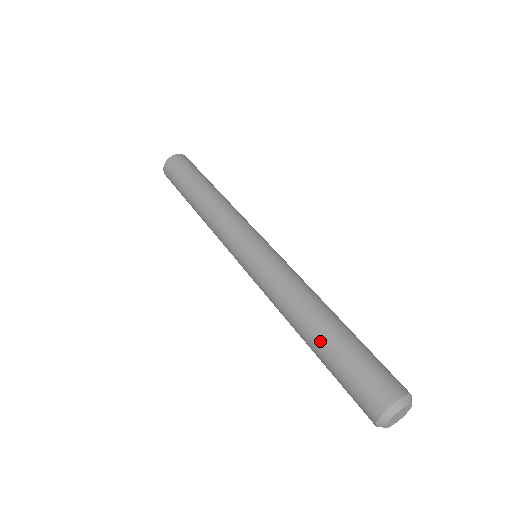
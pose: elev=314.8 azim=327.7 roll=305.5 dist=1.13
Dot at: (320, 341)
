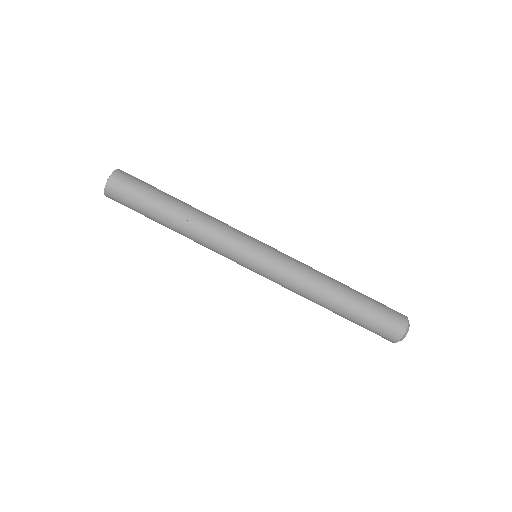
Dot at: (341, 315)
